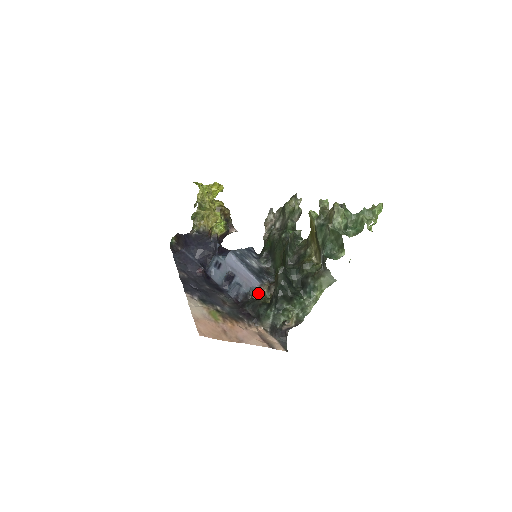
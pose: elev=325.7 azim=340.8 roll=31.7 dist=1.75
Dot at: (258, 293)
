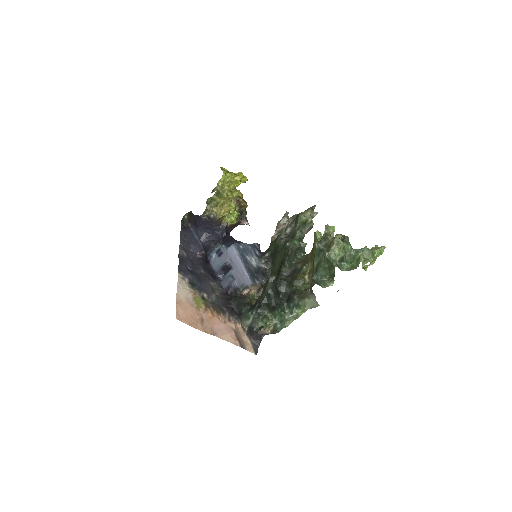
Dot at: (248, 291)
